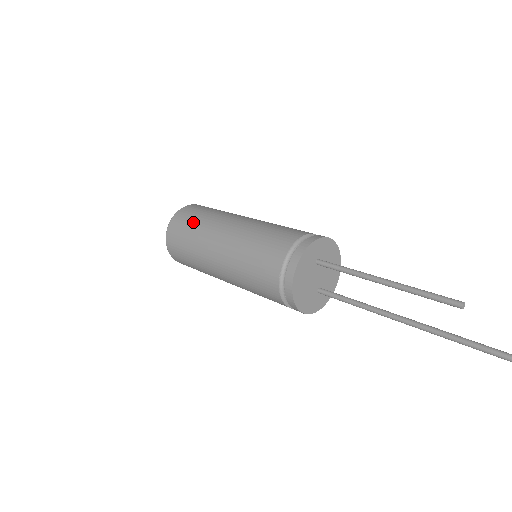
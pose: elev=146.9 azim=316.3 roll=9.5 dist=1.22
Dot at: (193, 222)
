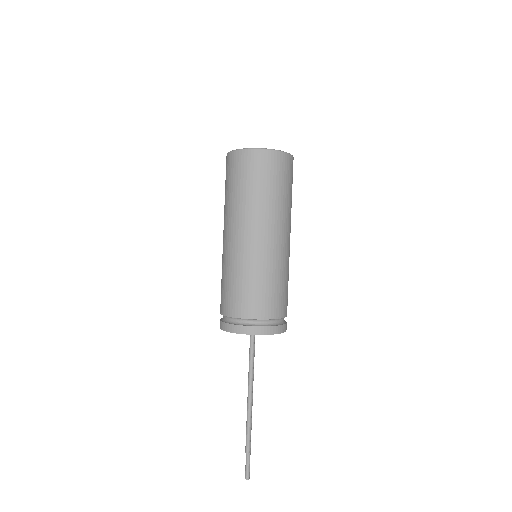
Dot at: (239, 186)
